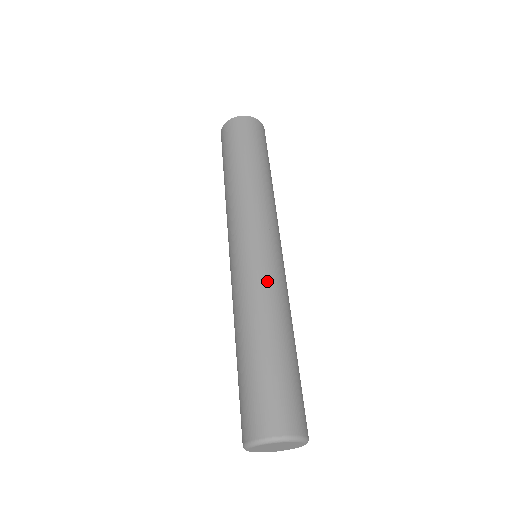
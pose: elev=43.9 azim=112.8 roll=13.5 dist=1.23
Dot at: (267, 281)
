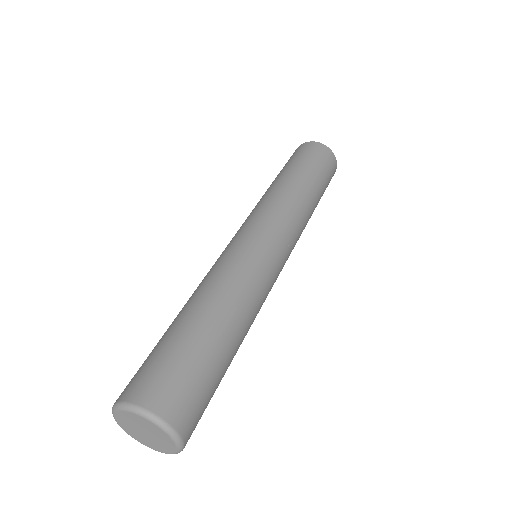
Dot at: (239, 267)
